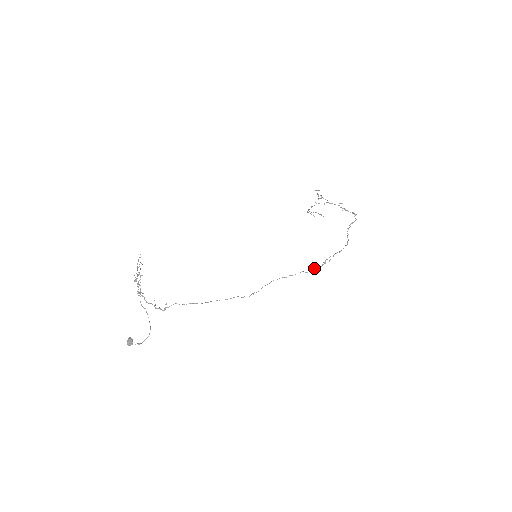
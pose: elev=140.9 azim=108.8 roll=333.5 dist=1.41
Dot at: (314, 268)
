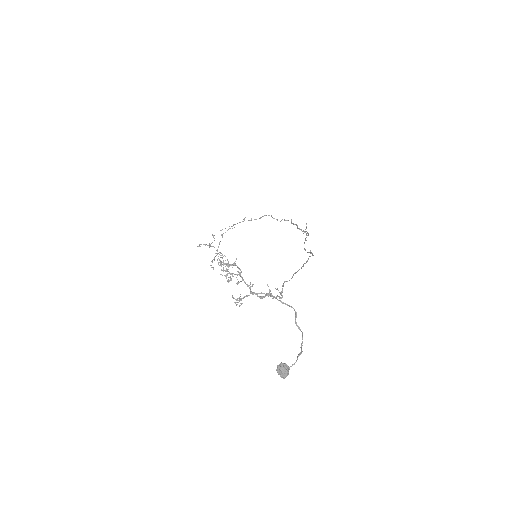
Dot at: (306, 233)
